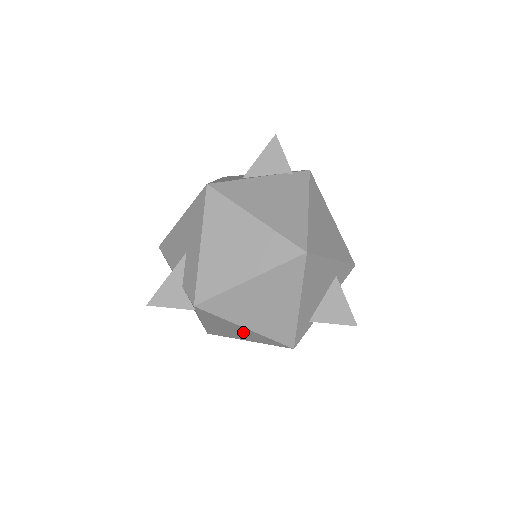
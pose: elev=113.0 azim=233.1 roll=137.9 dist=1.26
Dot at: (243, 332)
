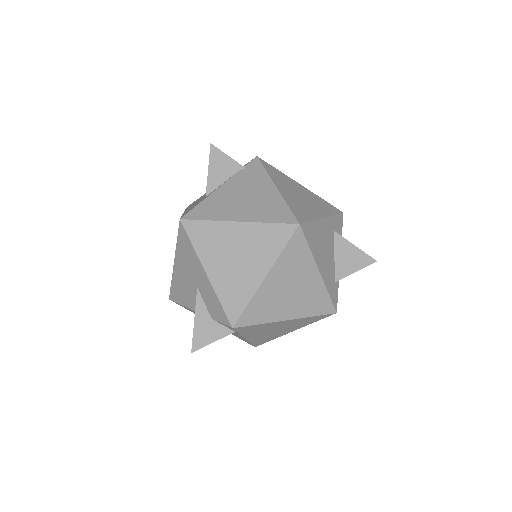
Dot at: (286, 325)
